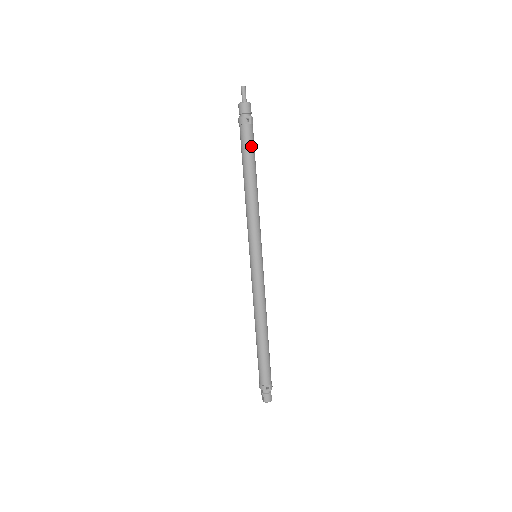
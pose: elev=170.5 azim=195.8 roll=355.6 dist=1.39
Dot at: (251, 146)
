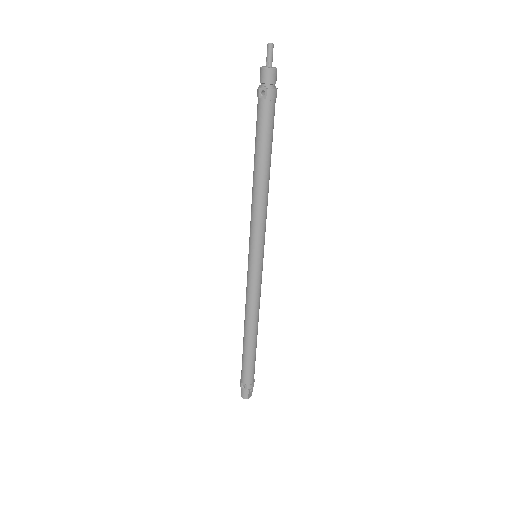
Dot at: (263, 128)
